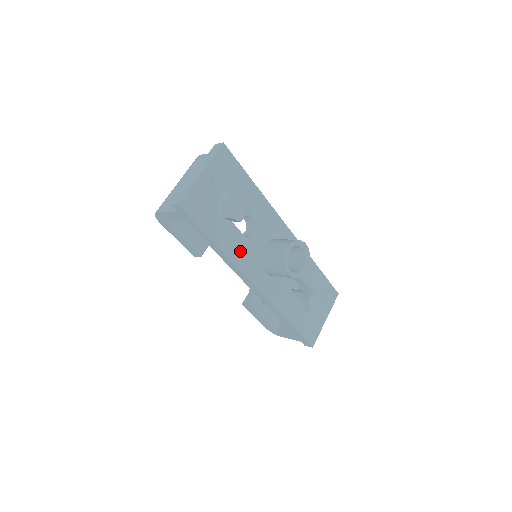
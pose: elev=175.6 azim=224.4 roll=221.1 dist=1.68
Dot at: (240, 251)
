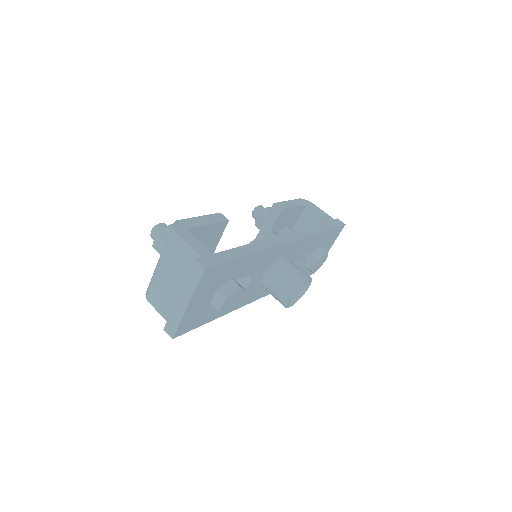
Dot at: occluded
